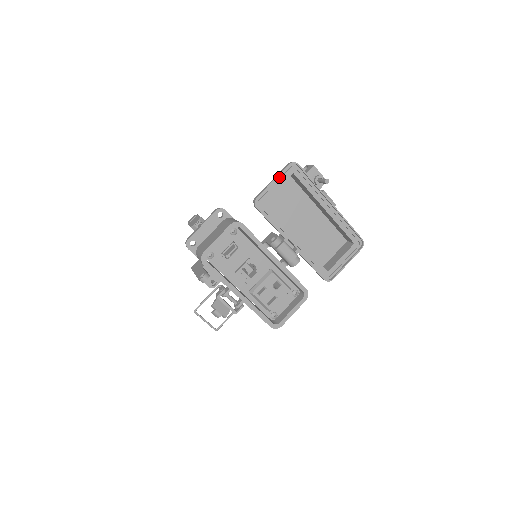
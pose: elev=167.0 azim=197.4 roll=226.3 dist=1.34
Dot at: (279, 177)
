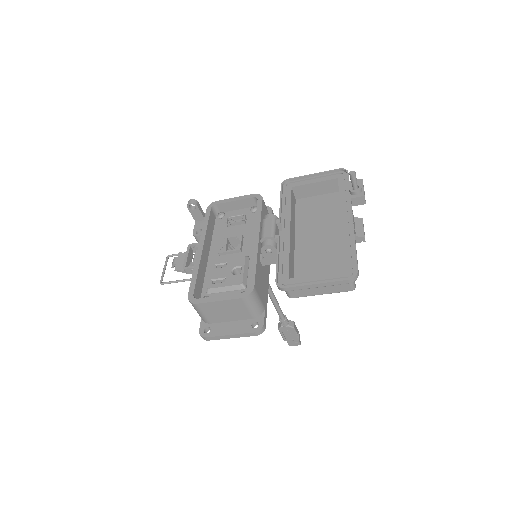
Dot at: (323, 176)
